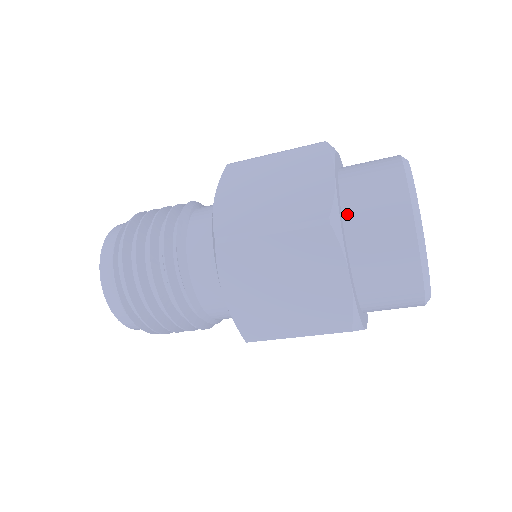
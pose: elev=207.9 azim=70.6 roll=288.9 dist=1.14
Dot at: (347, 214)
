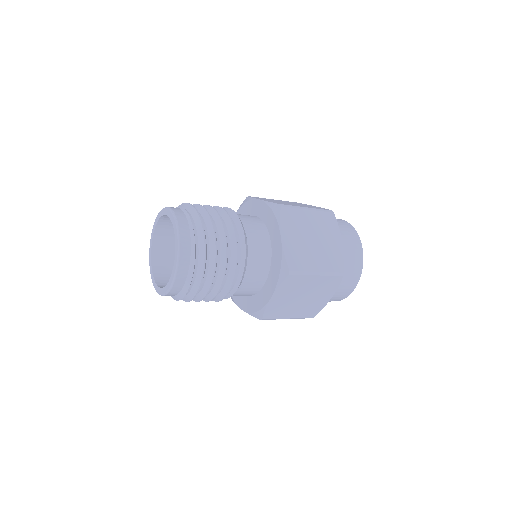
Dot at: occluded
